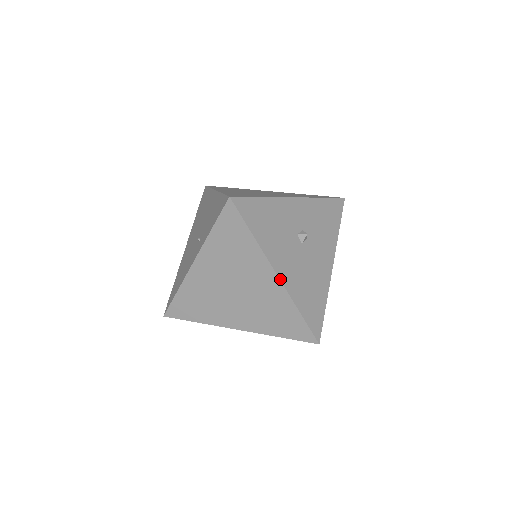
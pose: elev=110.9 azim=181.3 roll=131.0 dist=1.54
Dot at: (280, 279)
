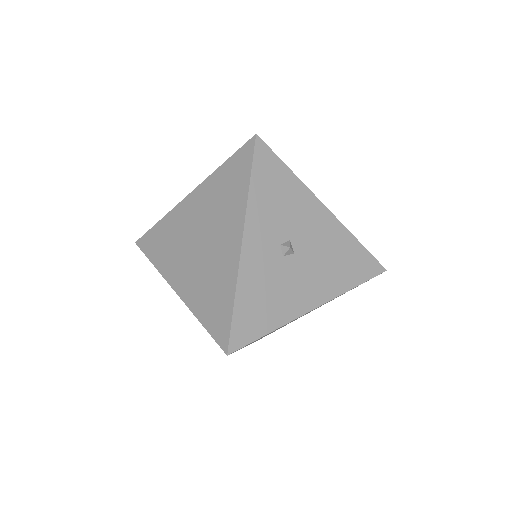
Dot at: (320, 305)
